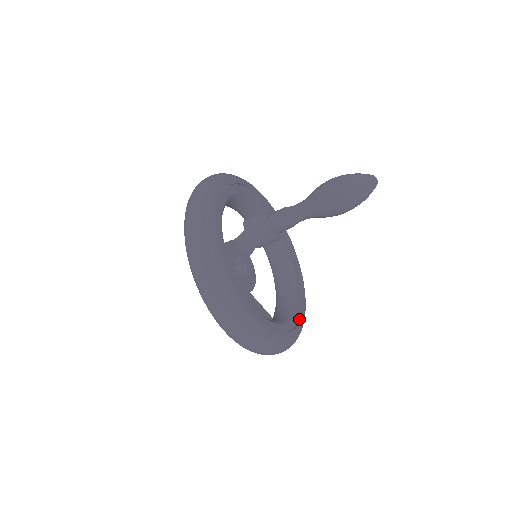
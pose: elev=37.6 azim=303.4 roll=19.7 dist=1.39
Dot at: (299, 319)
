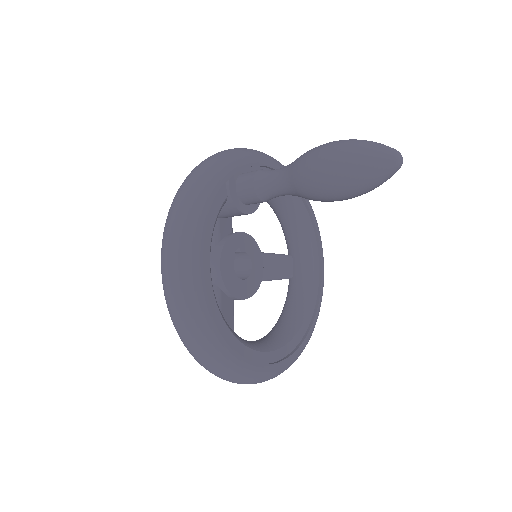
Dot at: (316, 238)
